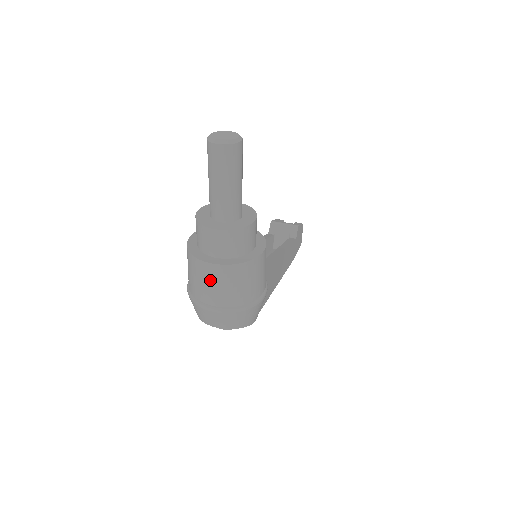
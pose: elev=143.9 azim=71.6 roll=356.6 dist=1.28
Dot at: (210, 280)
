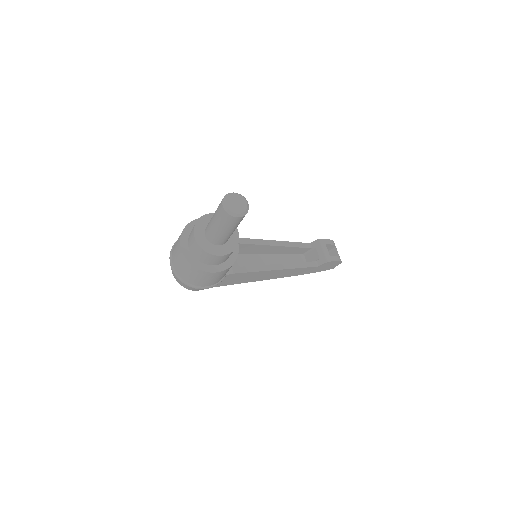
Dot at: (177, 253)
